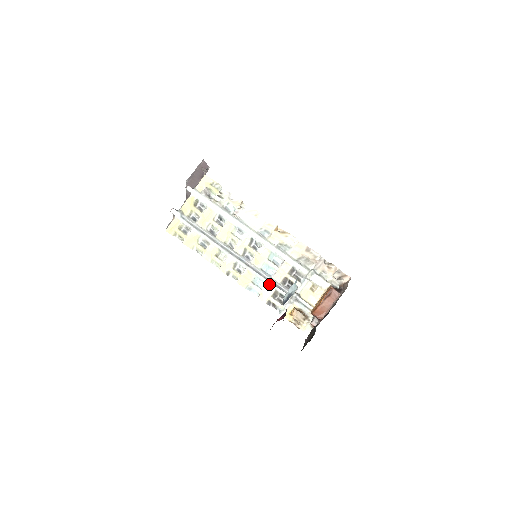
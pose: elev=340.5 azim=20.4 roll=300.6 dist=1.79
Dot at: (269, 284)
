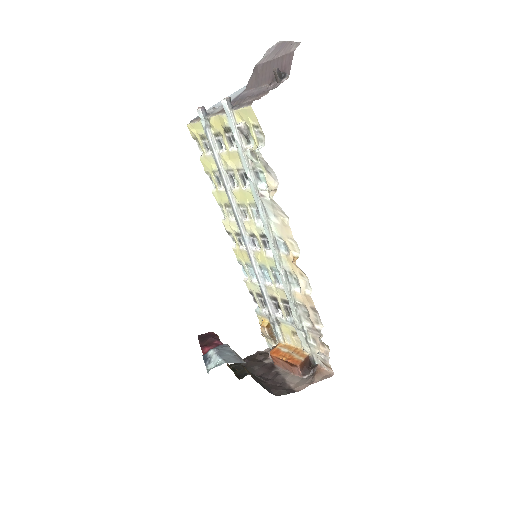
Dot at: (259, 284)
